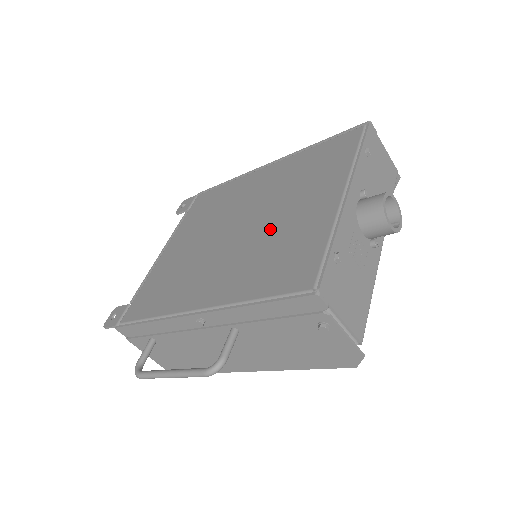
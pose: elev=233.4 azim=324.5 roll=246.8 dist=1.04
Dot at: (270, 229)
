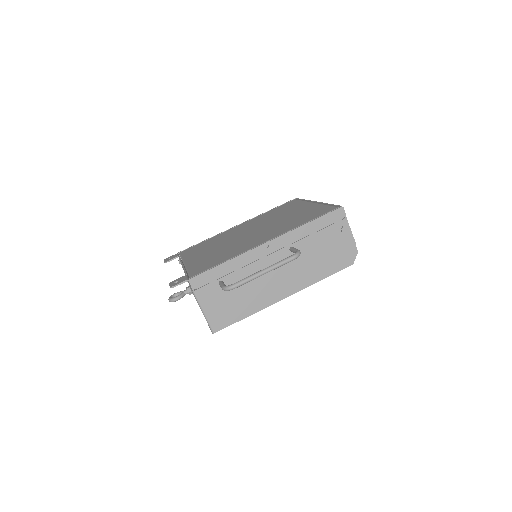
Dot at: (280, 221)
